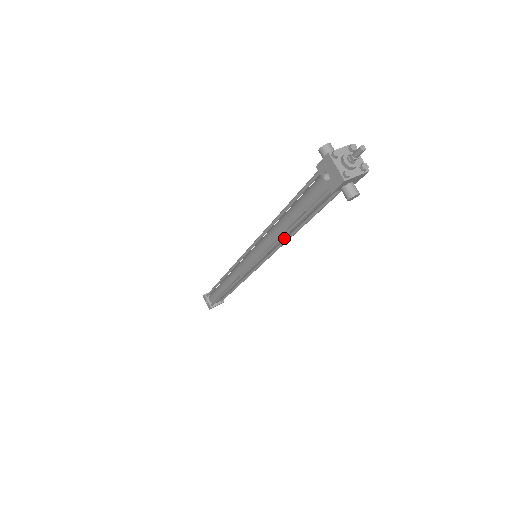
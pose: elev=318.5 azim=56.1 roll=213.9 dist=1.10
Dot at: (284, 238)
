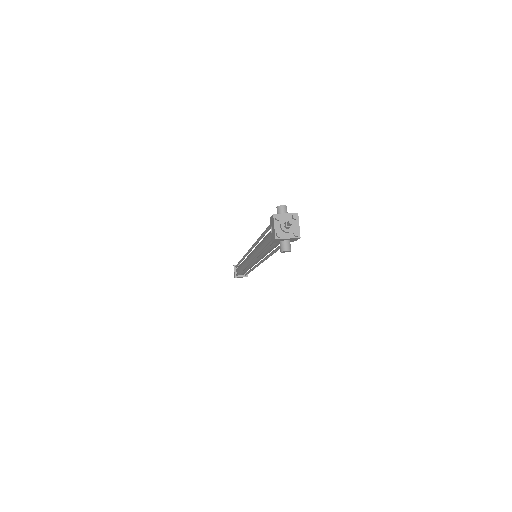
Dot at: (264, 254)
